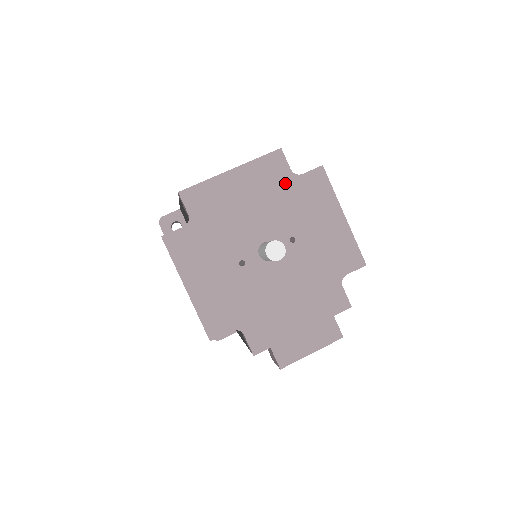
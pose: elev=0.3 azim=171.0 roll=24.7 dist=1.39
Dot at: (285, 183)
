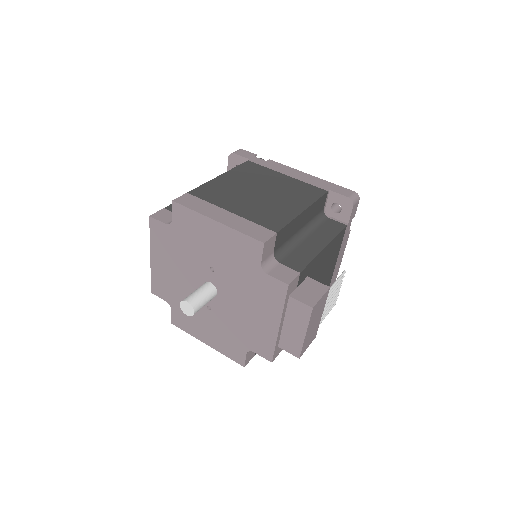
Dot at: (173, 236)
